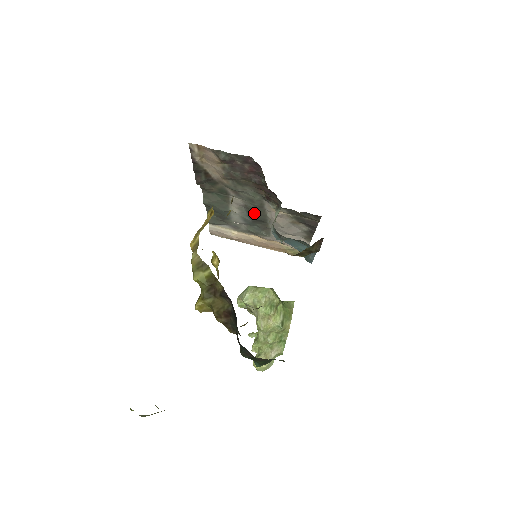
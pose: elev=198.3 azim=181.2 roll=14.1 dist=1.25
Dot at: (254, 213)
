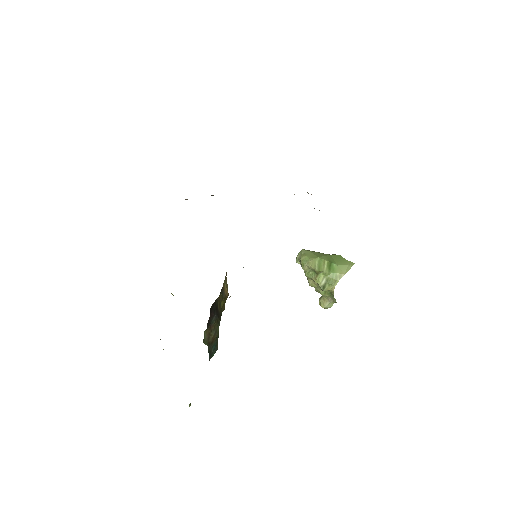
Dot at: occluded
